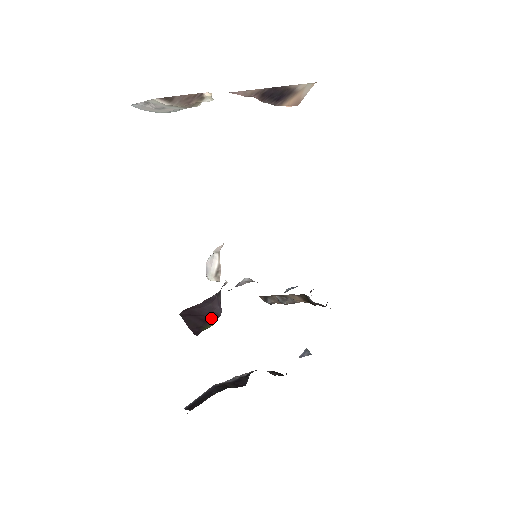
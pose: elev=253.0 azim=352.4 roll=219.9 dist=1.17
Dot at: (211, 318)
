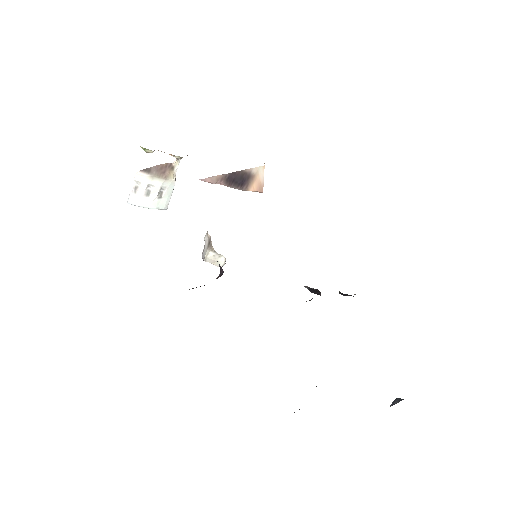
Dot at: occluded
